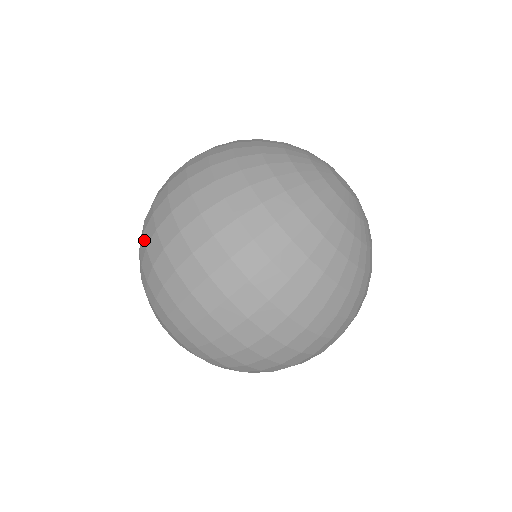
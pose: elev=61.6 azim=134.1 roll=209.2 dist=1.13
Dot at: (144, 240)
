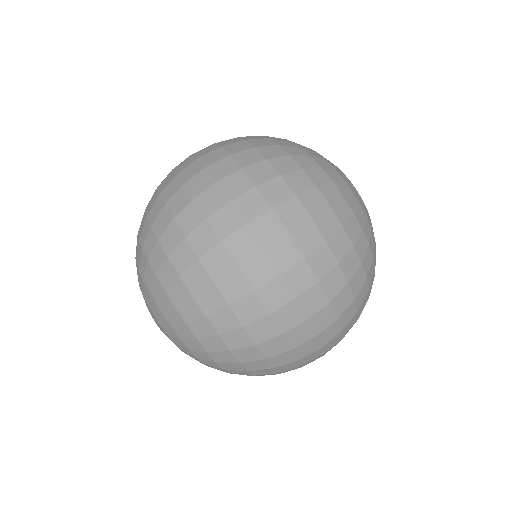
Dot at: occluded
